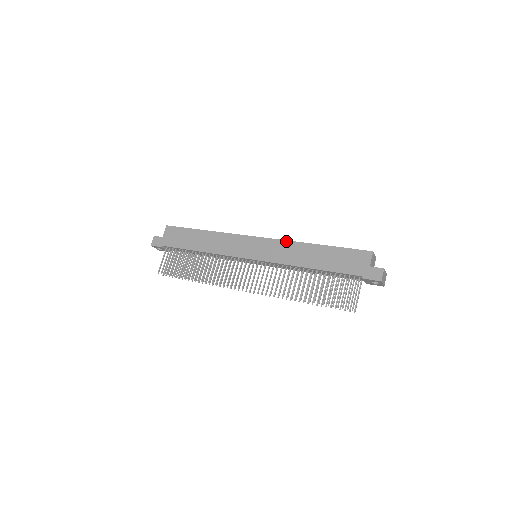
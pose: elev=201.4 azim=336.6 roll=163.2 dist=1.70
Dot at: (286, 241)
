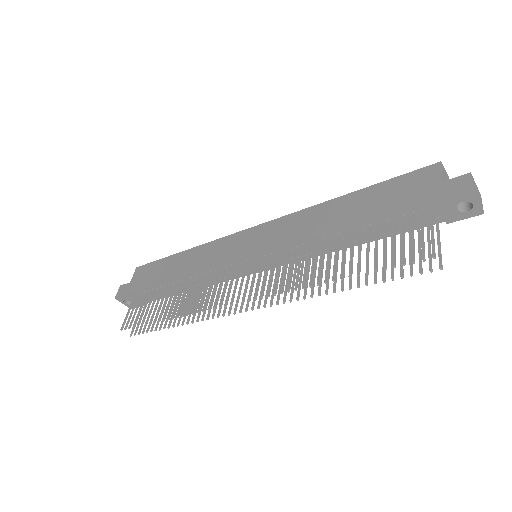
Dot at: (295, 213)
